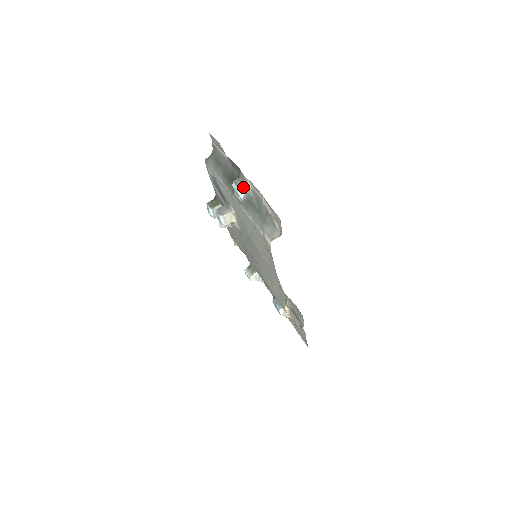
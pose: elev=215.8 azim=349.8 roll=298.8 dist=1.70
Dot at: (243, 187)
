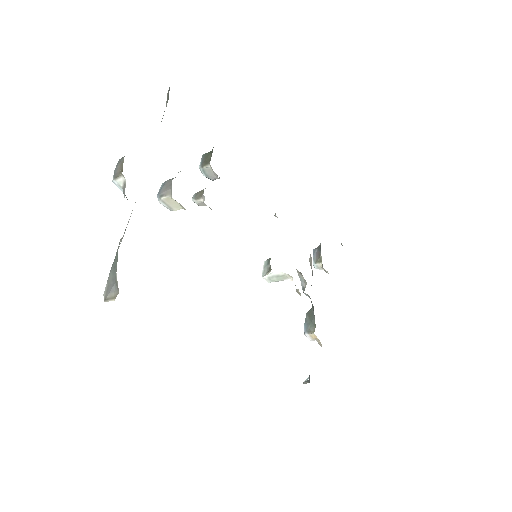
Dot at: (117, 178)
